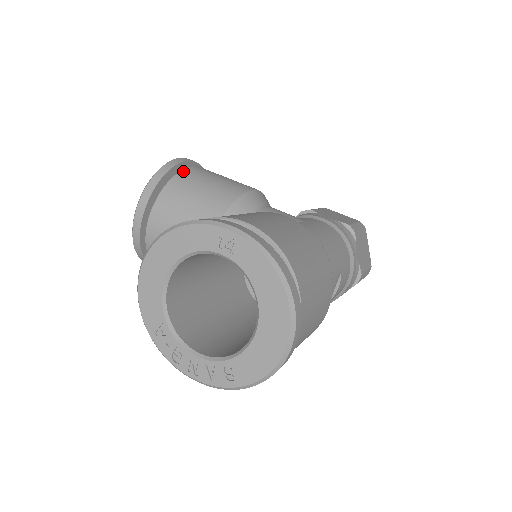
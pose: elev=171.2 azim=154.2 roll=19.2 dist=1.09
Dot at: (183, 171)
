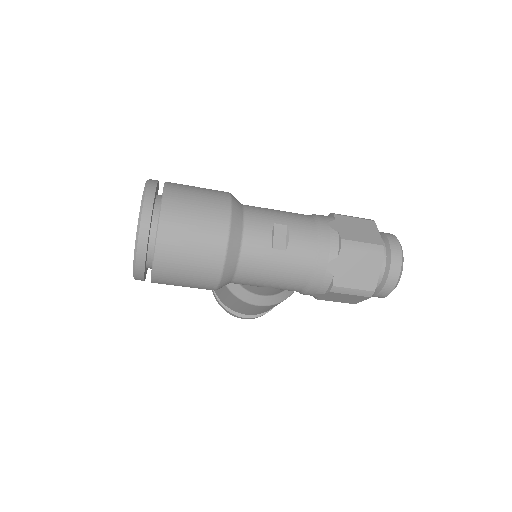
Dot at: occluded
